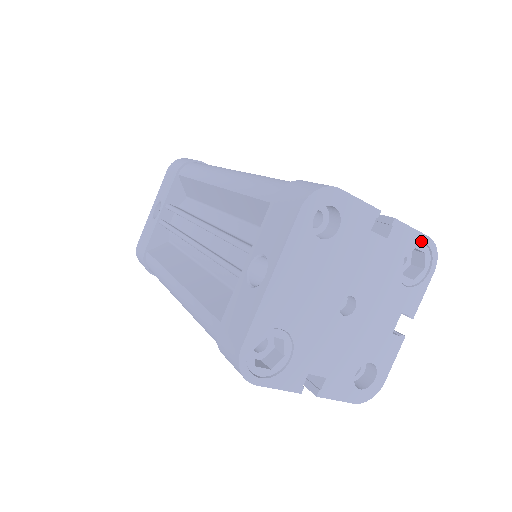
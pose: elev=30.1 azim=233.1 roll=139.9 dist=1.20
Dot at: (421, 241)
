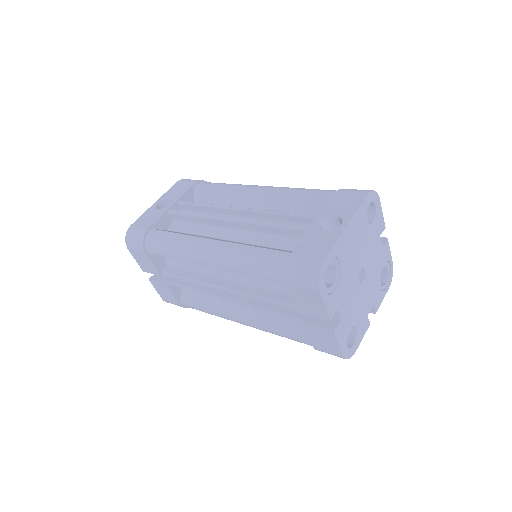
Dot at: (390, 263)
